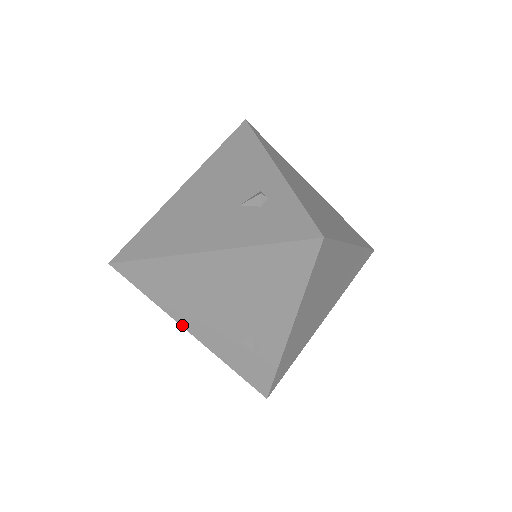
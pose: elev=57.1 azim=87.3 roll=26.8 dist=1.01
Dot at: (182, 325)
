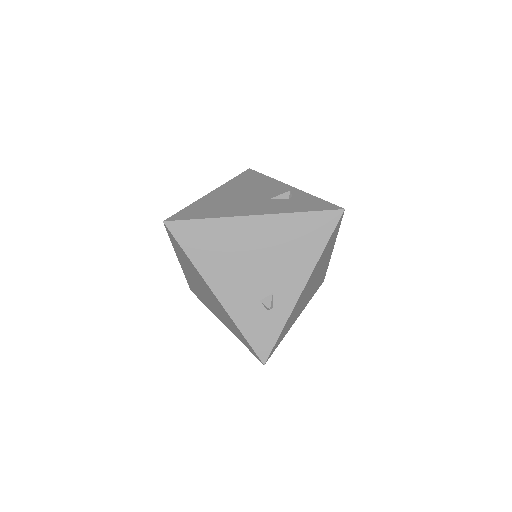
Dot at: (209, 285)
